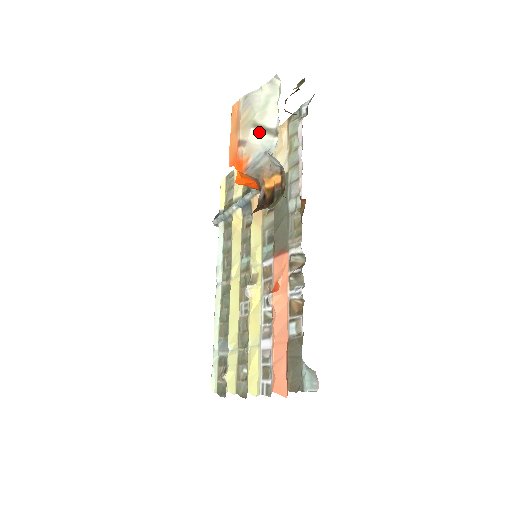
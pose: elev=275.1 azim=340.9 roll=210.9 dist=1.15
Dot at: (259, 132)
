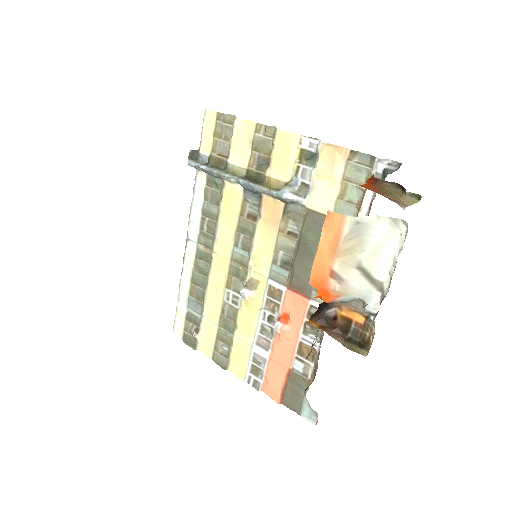
Dot at: (362, 277)
